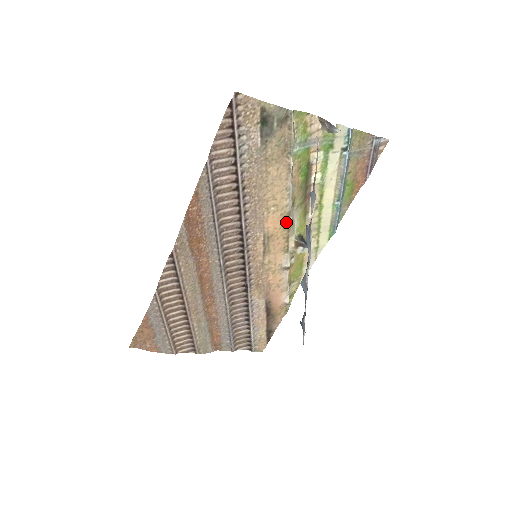
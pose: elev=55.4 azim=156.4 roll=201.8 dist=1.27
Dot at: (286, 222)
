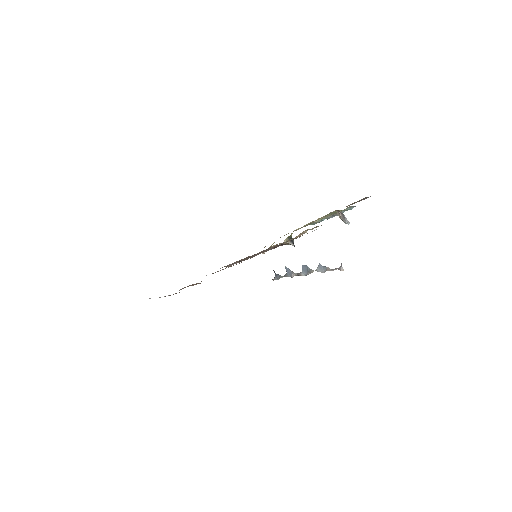
Dot at: occluded
